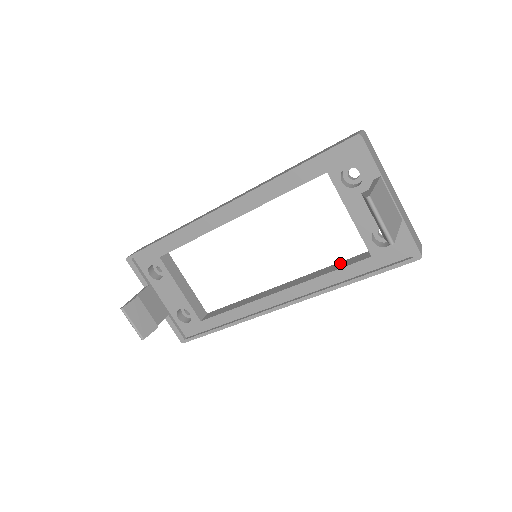
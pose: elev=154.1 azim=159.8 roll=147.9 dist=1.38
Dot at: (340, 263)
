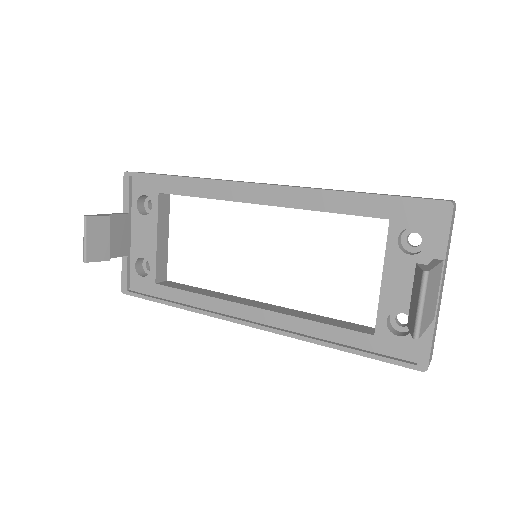
Dot at: (335, 320)
